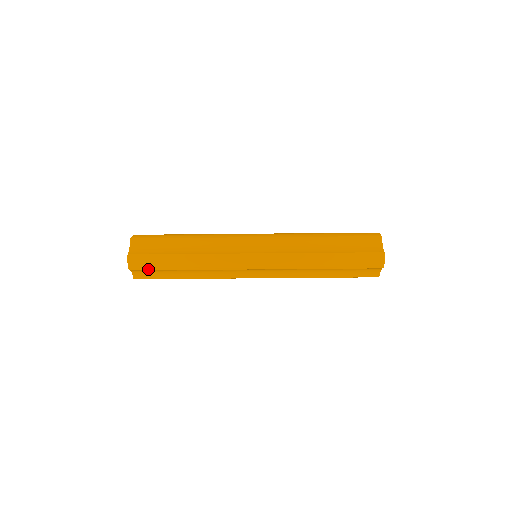
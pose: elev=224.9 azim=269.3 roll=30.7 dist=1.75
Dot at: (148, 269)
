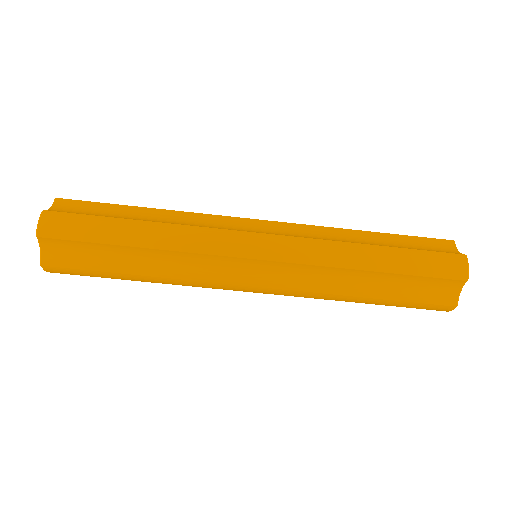
Dot at: (71, 238)
